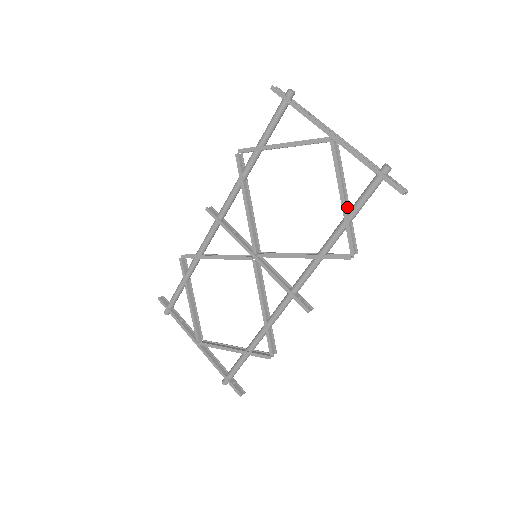
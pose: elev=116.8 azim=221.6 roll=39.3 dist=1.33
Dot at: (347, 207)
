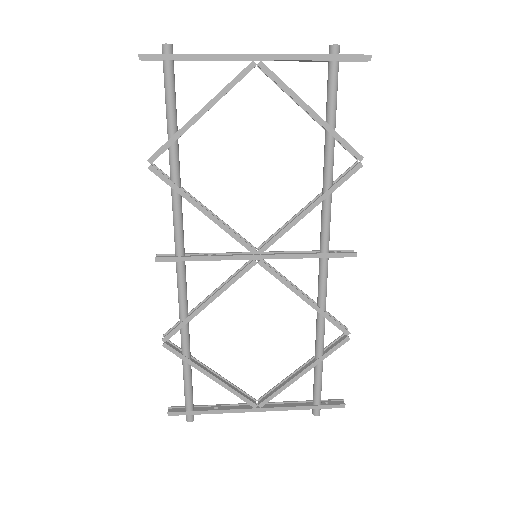
Dot at: (319, 121)
